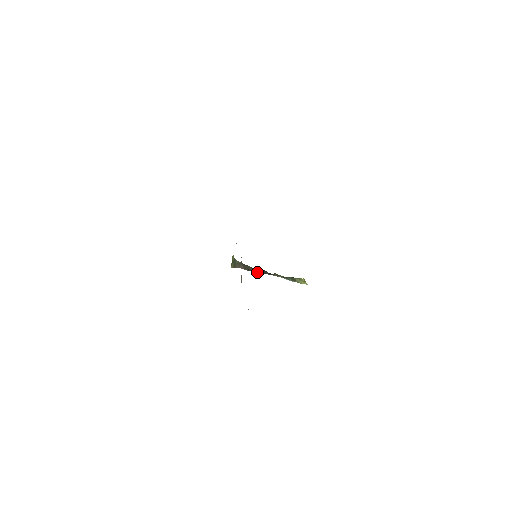
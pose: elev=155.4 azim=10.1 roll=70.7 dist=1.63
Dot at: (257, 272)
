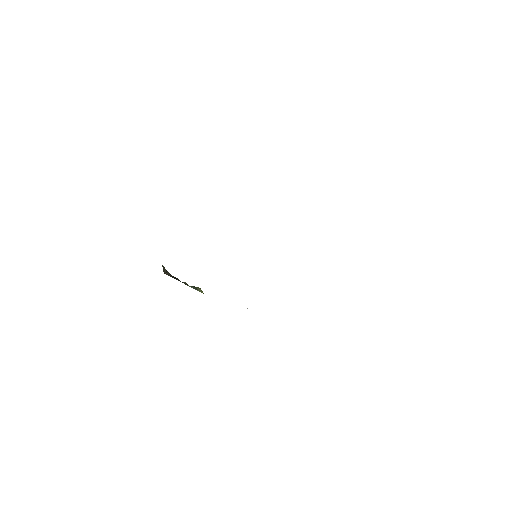
Dot at: (176, 279)
